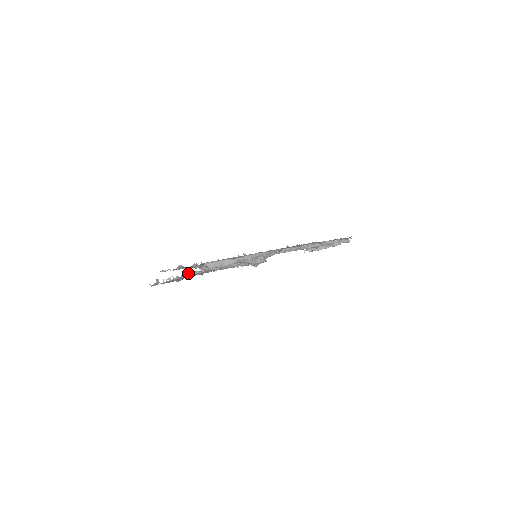
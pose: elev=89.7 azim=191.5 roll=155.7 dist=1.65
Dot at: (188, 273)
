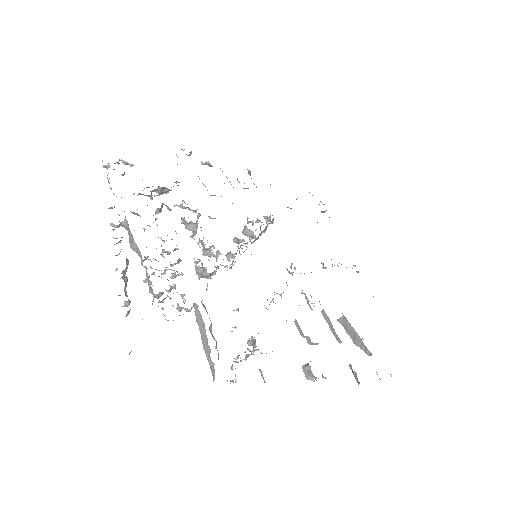
Dot at: (157, 191)
